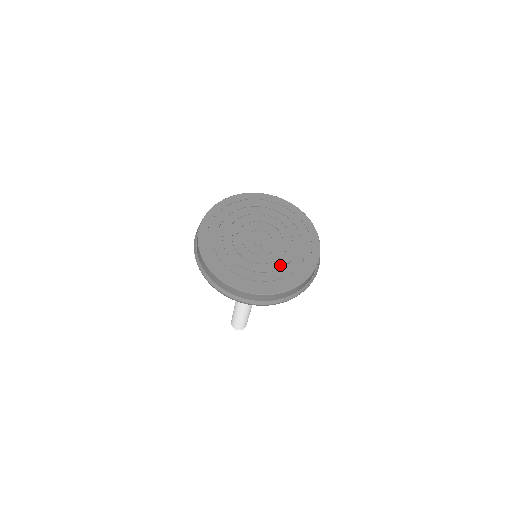
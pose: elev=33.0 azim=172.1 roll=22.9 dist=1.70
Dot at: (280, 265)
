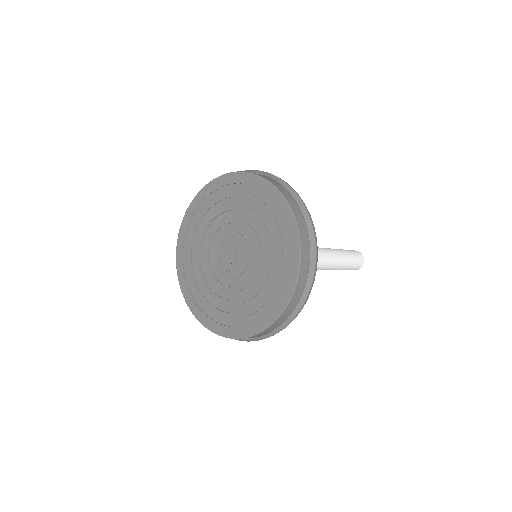
Dot at: (266, 259)
